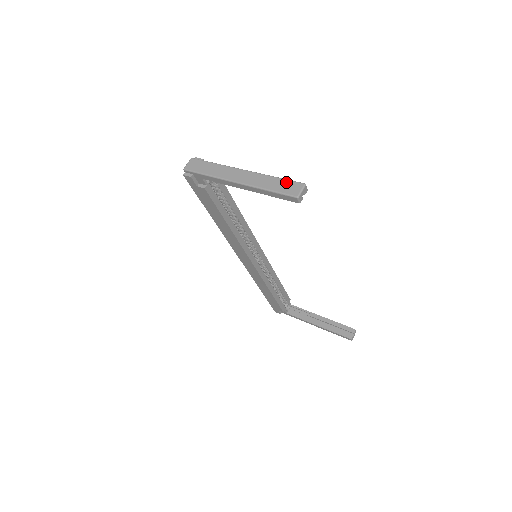
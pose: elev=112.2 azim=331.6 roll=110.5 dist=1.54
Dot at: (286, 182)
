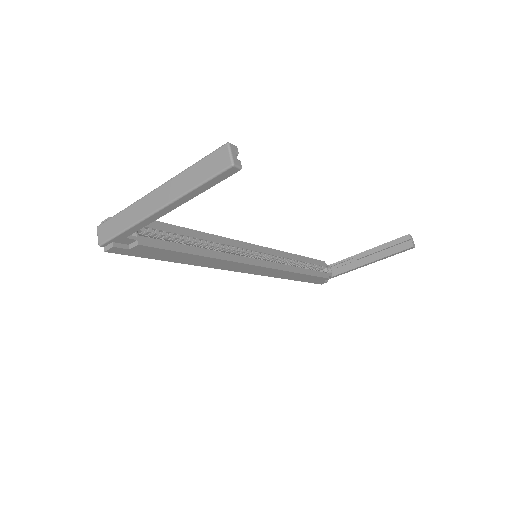
Dot at: (206, 161)
